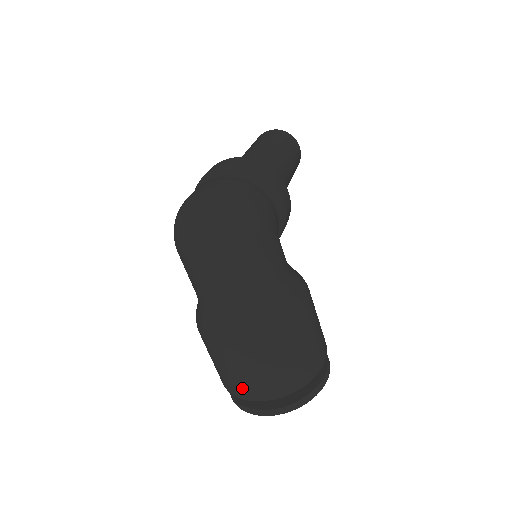
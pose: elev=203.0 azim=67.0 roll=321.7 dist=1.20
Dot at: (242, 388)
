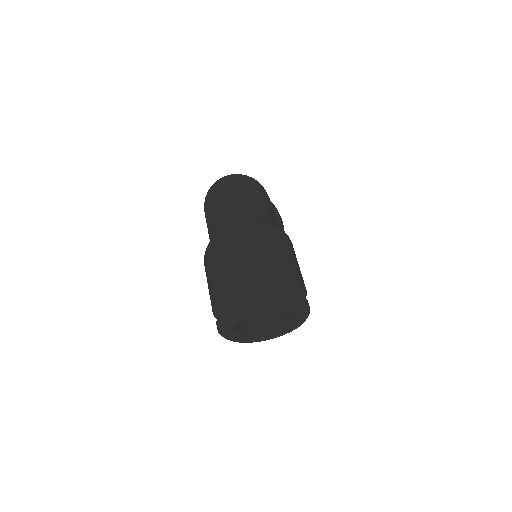
Dot at: (231, 277)
